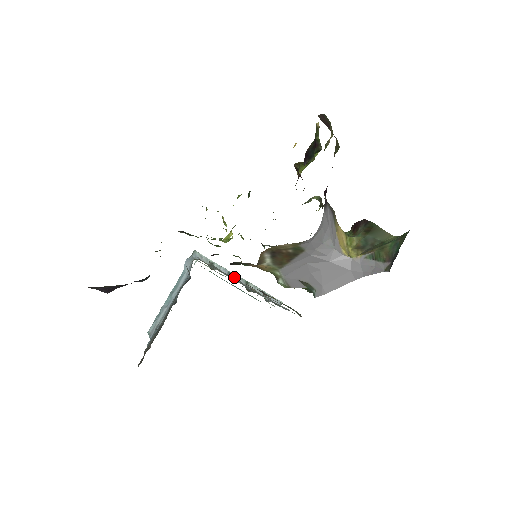
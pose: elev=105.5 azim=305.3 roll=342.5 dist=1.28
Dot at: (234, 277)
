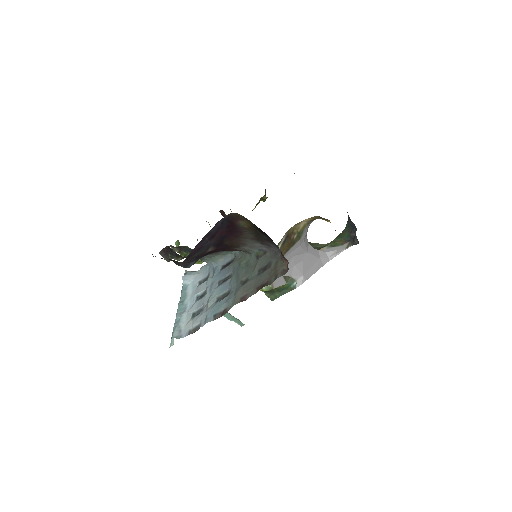
Dot at: occluded
